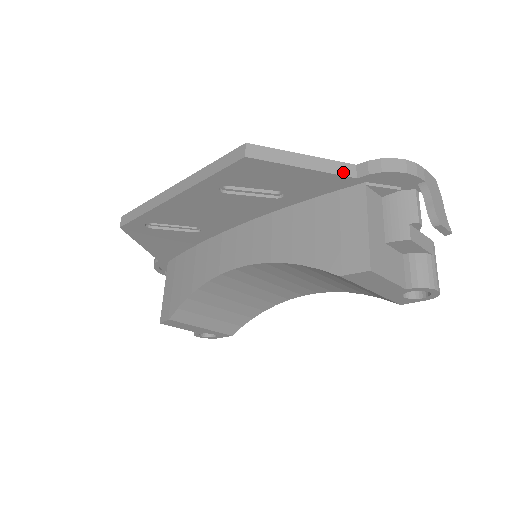
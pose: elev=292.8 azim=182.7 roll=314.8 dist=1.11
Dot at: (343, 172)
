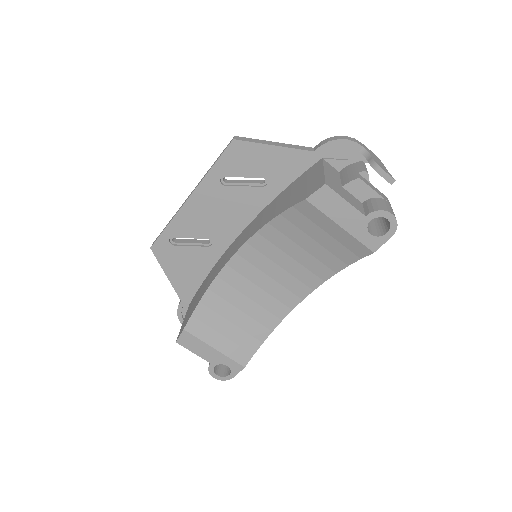
Dot at: (304, 149)
